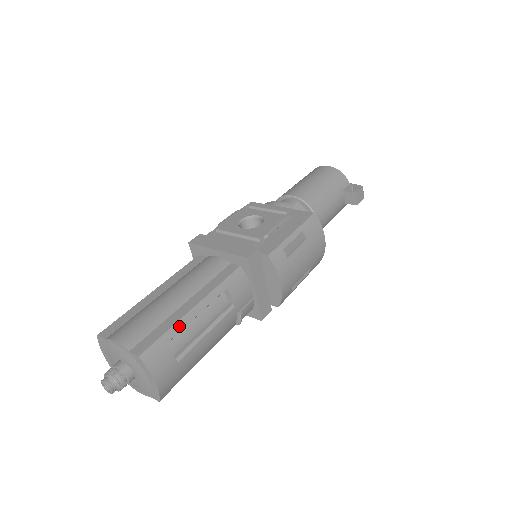
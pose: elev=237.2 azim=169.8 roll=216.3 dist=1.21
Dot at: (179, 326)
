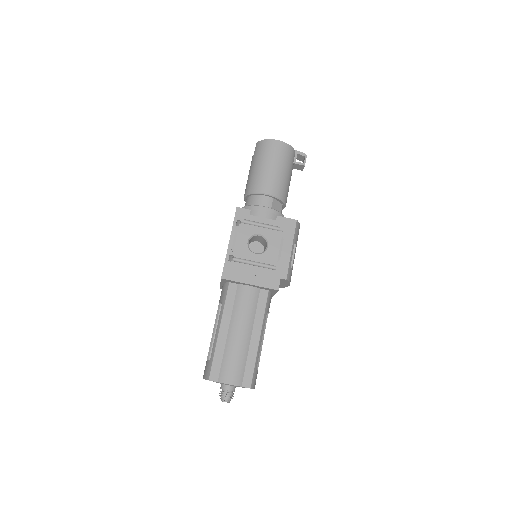
Dot at: (258, 356)
